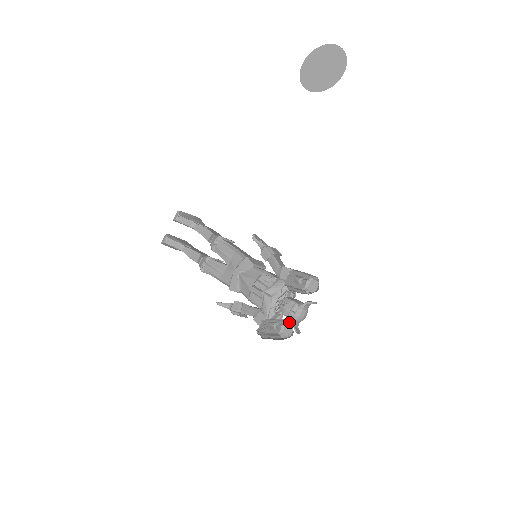
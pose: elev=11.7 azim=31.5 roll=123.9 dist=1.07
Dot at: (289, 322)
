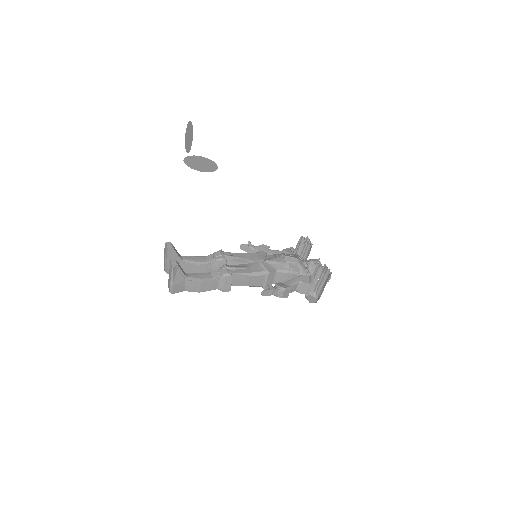
Dot at: occluded
